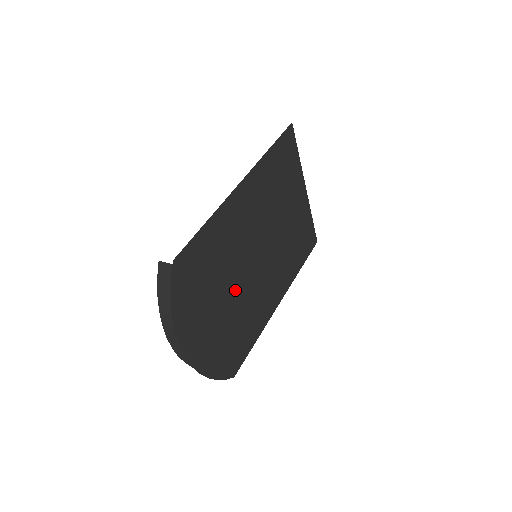
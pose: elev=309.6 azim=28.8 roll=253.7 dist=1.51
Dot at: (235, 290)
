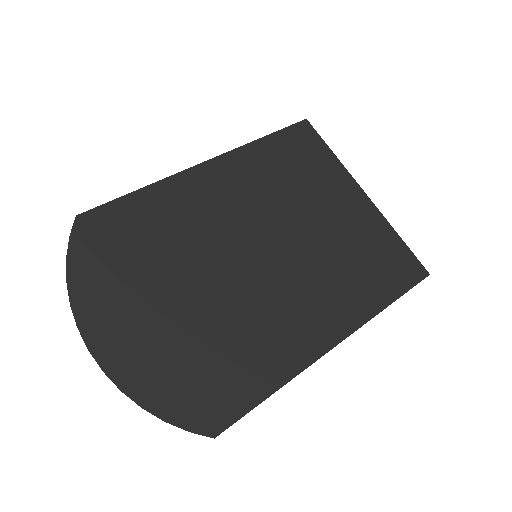
Dot at: (205, 287)
